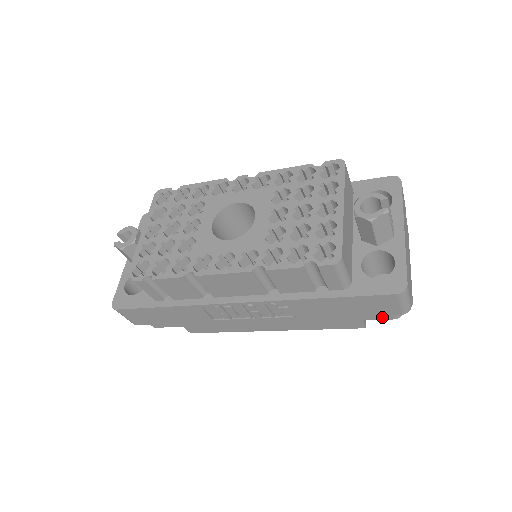
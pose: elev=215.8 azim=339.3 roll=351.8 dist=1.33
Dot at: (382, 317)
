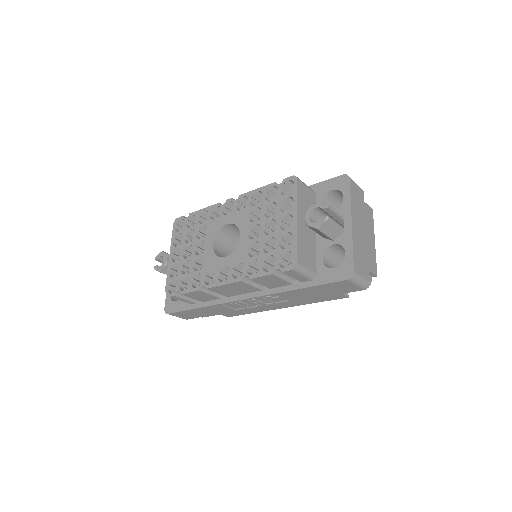
Dot at: occluded
